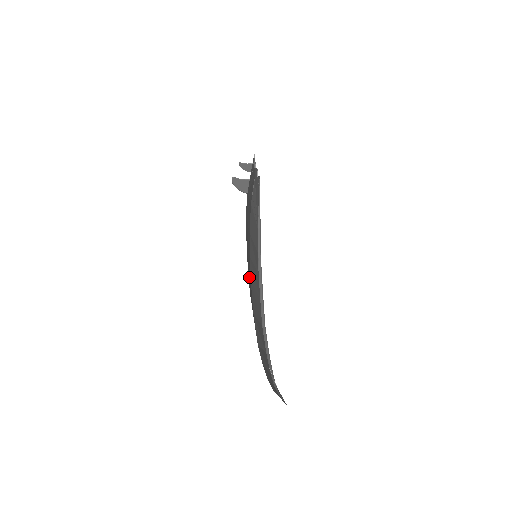
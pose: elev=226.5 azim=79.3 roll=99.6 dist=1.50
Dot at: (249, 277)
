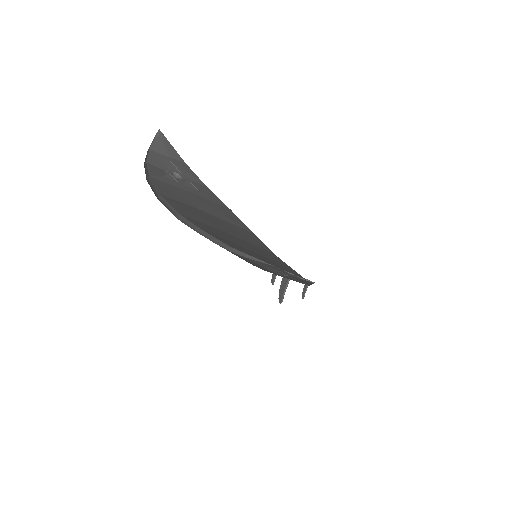
Dot at: occluded
